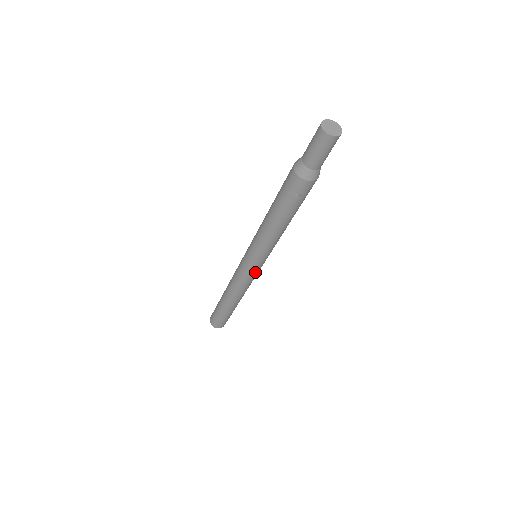
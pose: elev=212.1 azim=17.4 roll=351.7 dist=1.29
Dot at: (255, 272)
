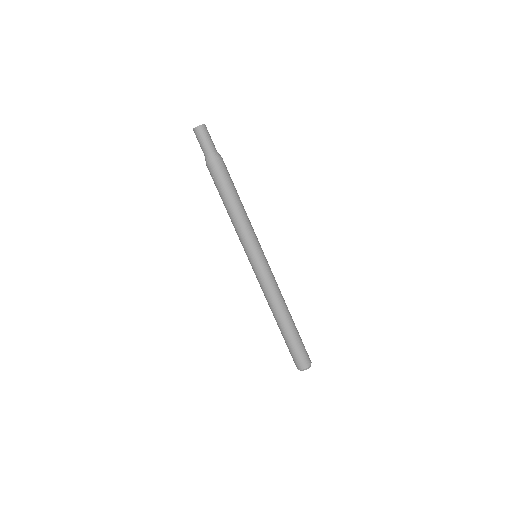
Dot at: (257, 270)
